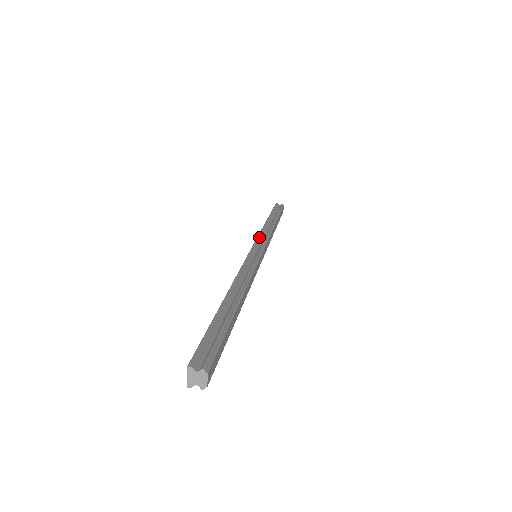
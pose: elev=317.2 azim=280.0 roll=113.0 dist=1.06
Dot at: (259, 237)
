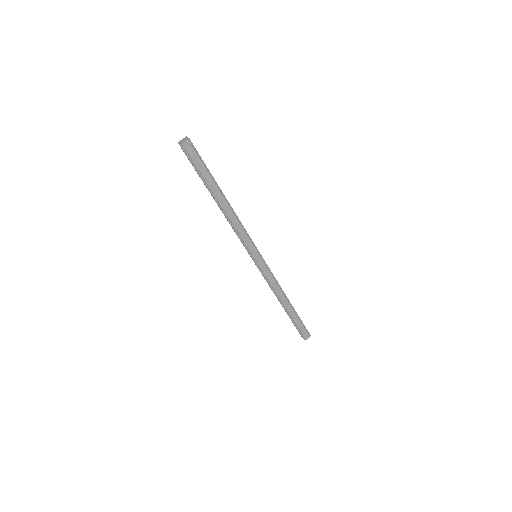
Dot at: occluded
